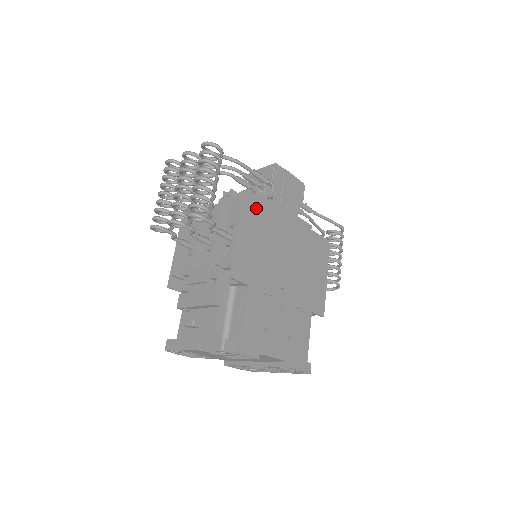
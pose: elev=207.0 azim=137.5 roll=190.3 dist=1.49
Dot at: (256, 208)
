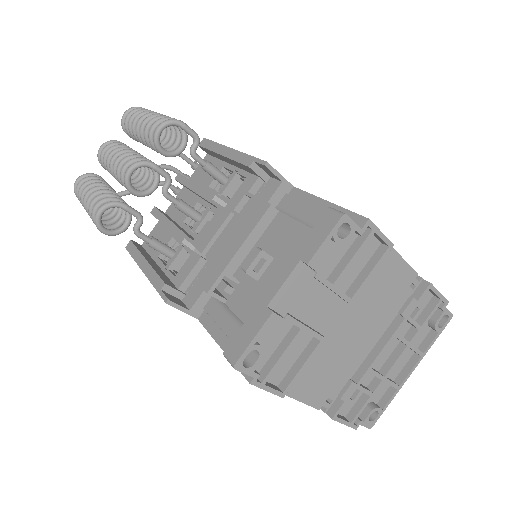
Dot at: occluded
